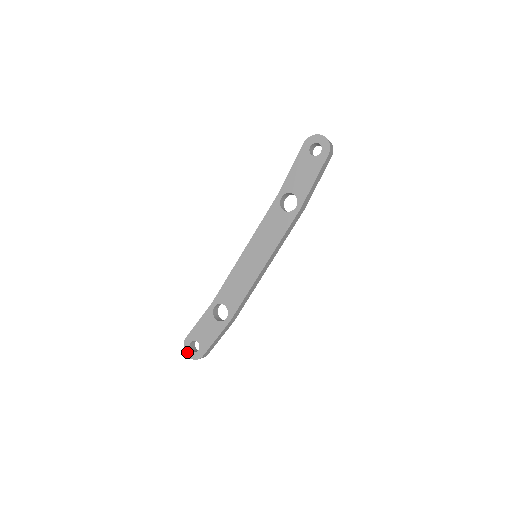
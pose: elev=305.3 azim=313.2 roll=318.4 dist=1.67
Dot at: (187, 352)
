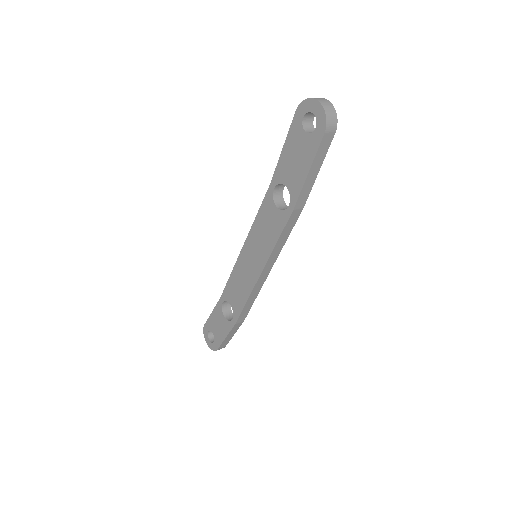
Dot at: (206, 340)
